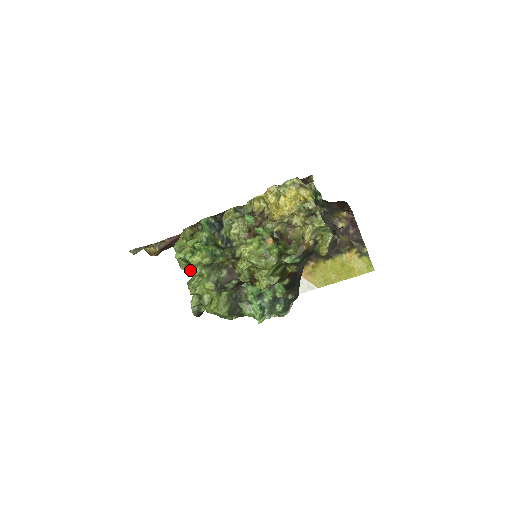
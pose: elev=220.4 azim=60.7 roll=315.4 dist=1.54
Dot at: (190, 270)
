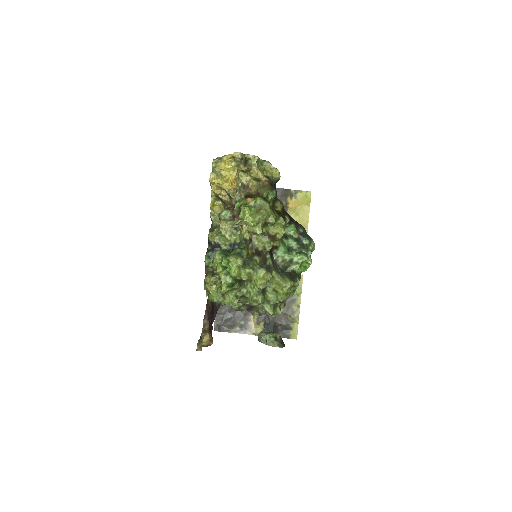
Dot at: (240, 295)
